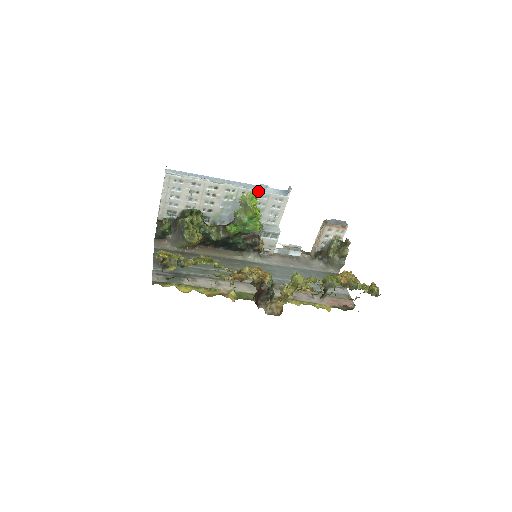
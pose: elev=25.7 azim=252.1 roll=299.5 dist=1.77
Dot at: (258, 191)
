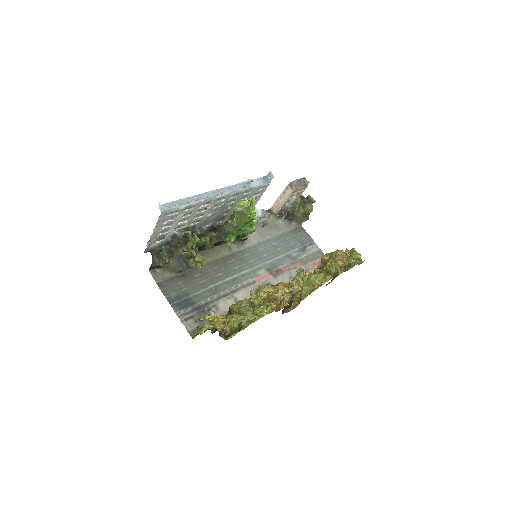
Dot at: (246, 190)
